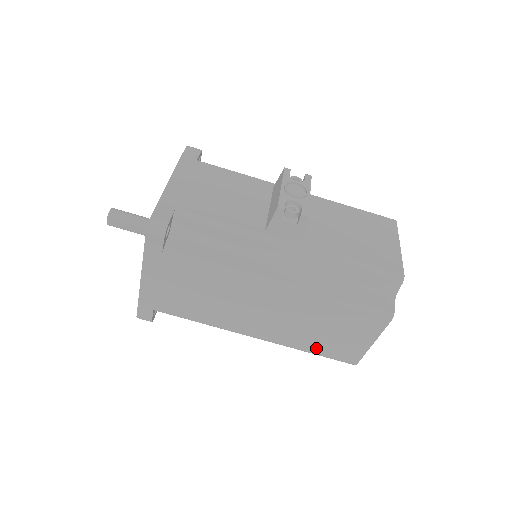
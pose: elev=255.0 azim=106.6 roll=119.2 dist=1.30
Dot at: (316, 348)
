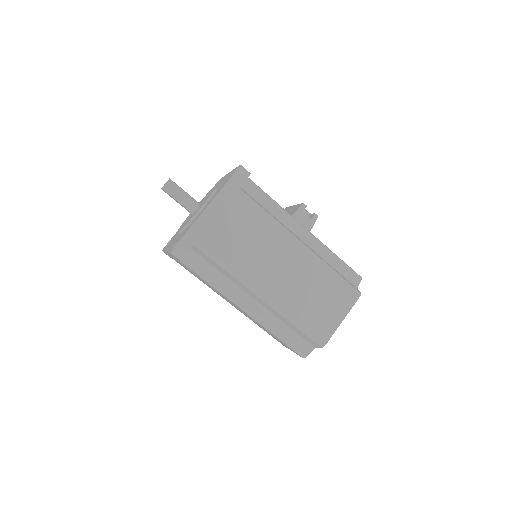
Dot at: (303, 318)
